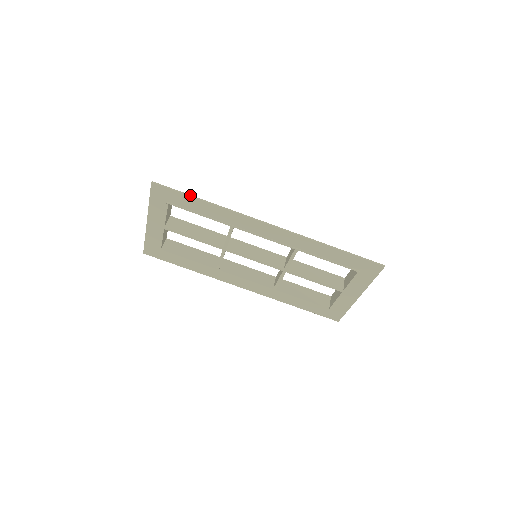
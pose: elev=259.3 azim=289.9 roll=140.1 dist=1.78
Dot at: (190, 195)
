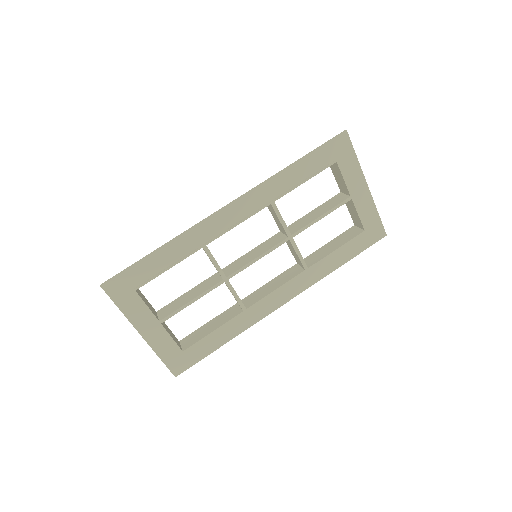
Dot at: (141, 259)
